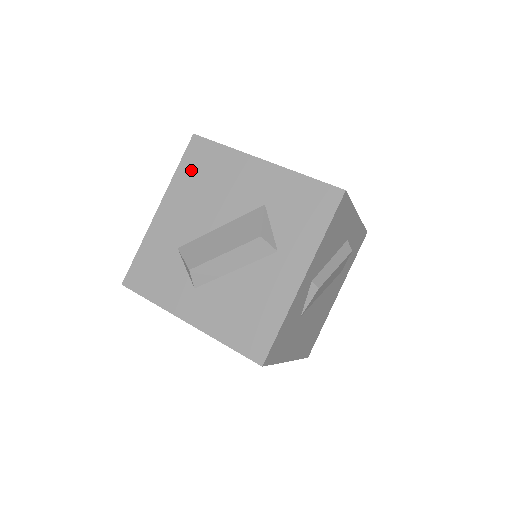
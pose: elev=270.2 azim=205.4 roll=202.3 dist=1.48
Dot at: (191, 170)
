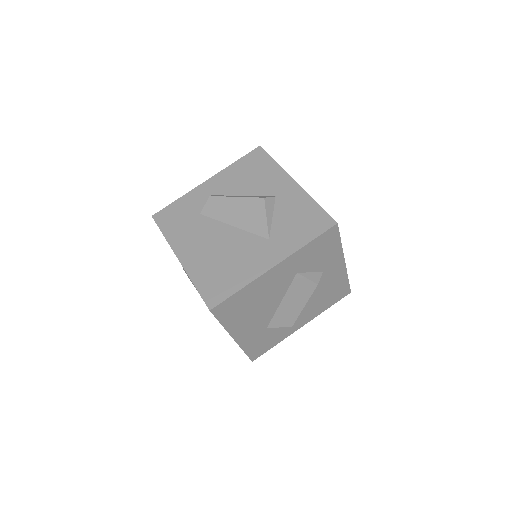
Dot at: (233, 315)
